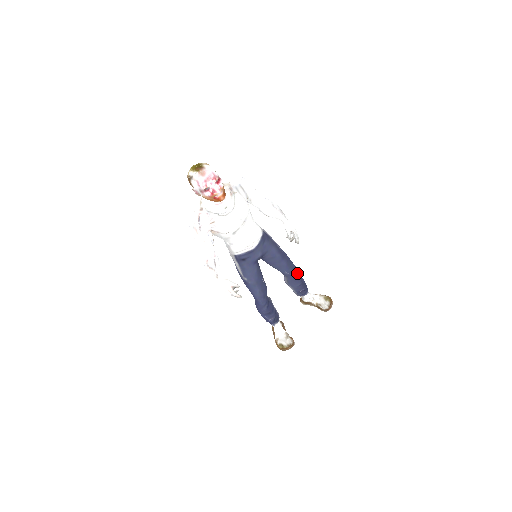
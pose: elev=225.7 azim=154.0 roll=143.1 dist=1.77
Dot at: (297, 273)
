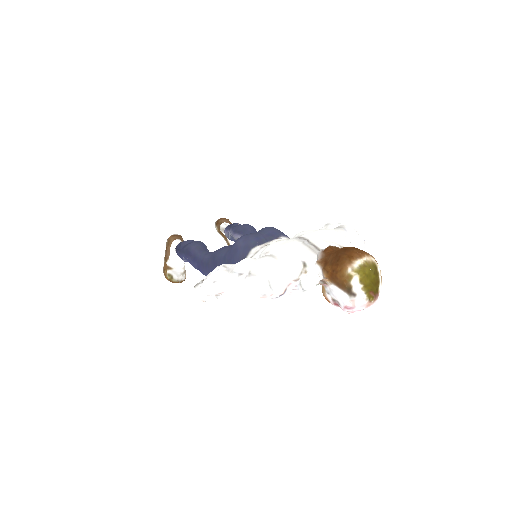
Dot at: occluded
